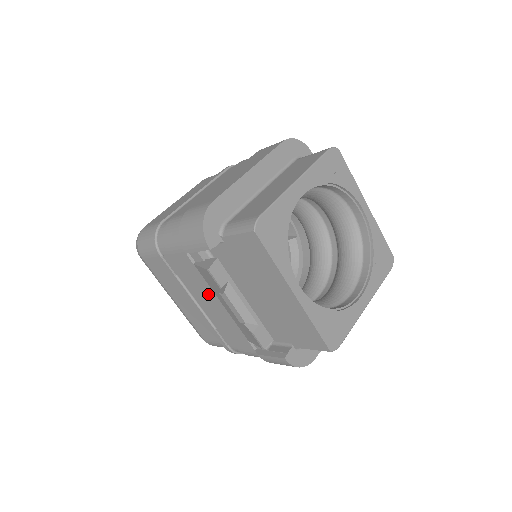
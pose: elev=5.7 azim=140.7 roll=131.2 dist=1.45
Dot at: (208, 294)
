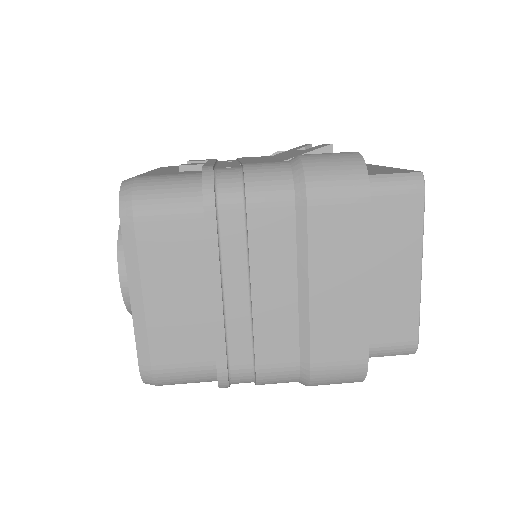
Dot at: occluded
